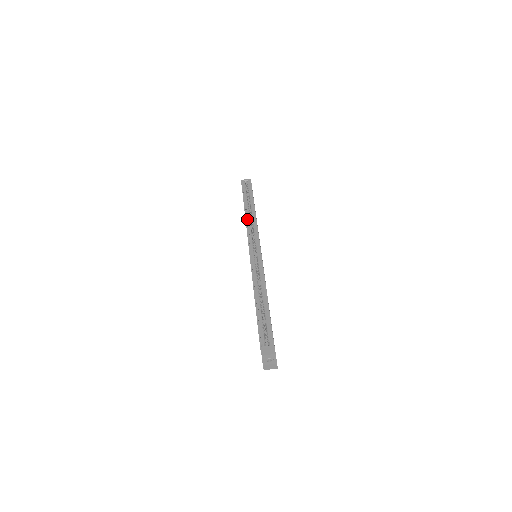
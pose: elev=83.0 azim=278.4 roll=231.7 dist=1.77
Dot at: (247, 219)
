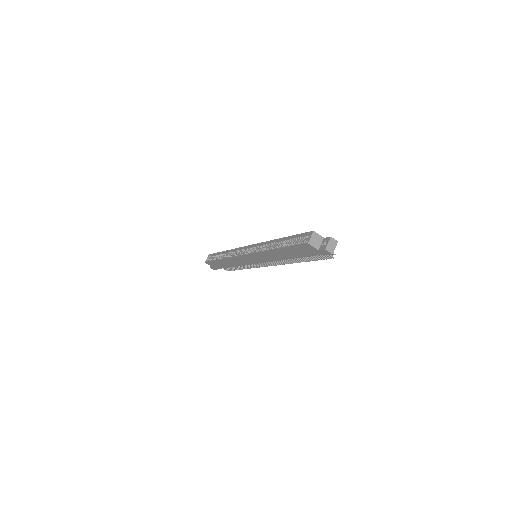
Dot at: (228, 258)
